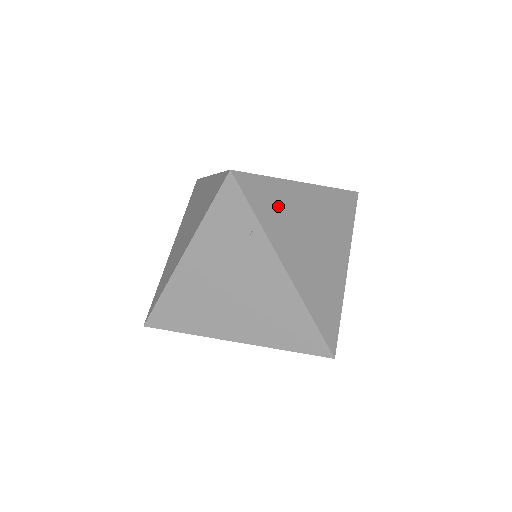
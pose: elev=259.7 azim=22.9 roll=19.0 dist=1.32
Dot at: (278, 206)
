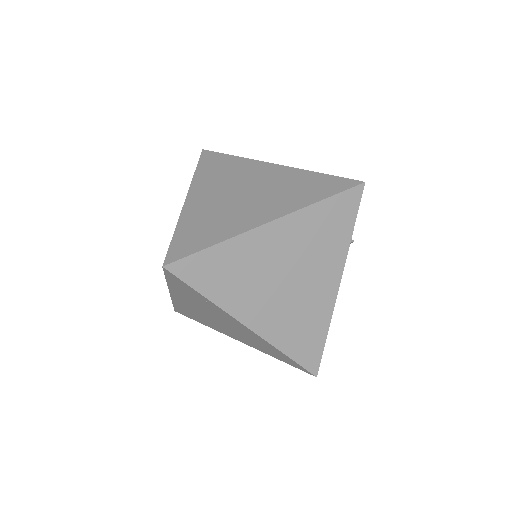
Dot at: (232, 270)
